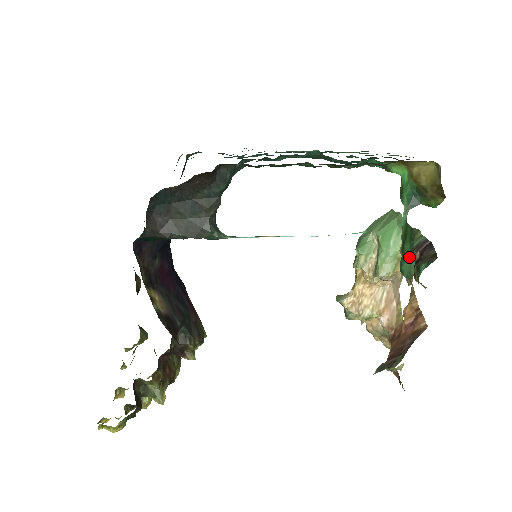
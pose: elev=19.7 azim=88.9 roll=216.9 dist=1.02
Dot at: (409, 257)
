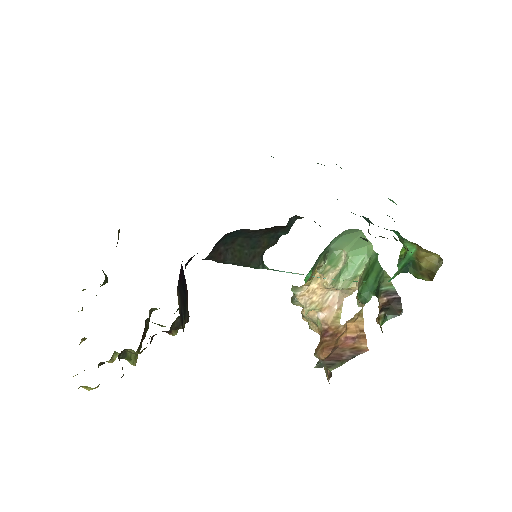
Dot at: (370, 289)
